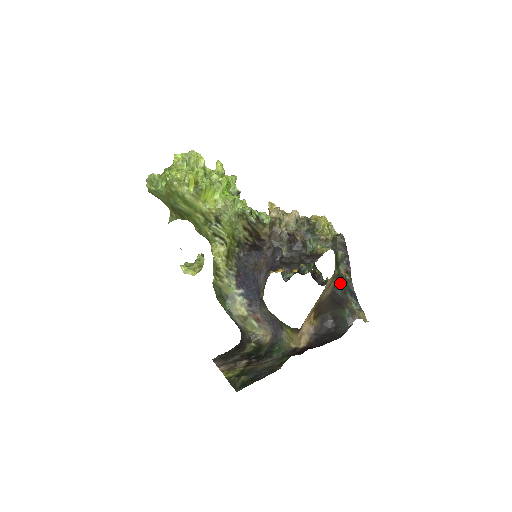
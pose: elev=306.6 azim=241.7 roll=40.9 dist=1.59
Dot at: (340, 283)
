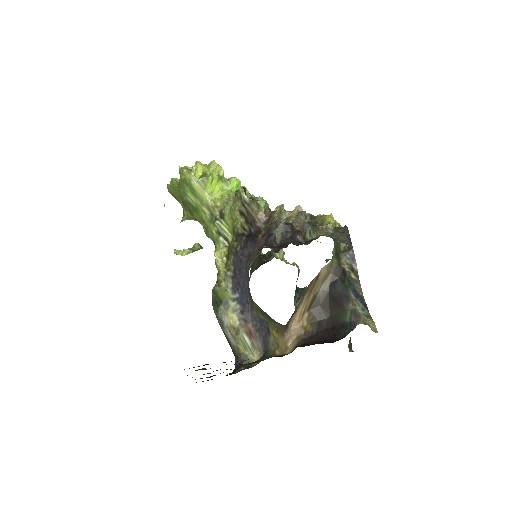
Dot at: (340, 277)
